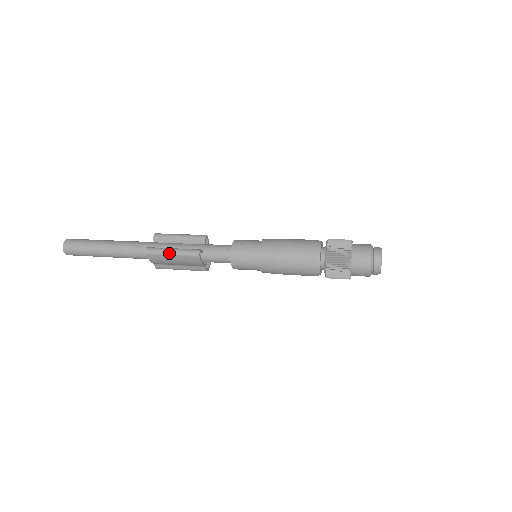
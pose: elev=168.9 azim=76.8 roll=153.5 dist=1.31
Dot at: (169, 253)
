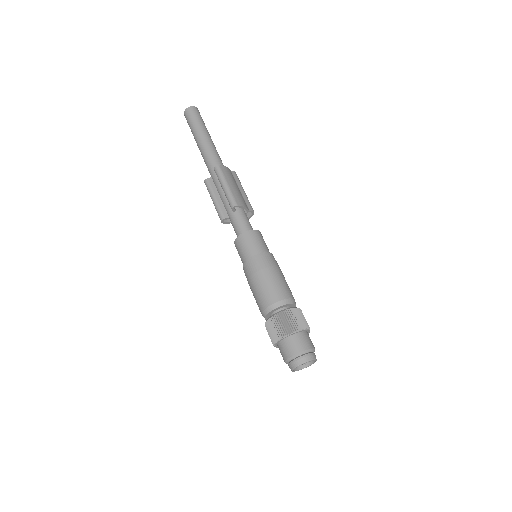
Dot at: (212, 200)
